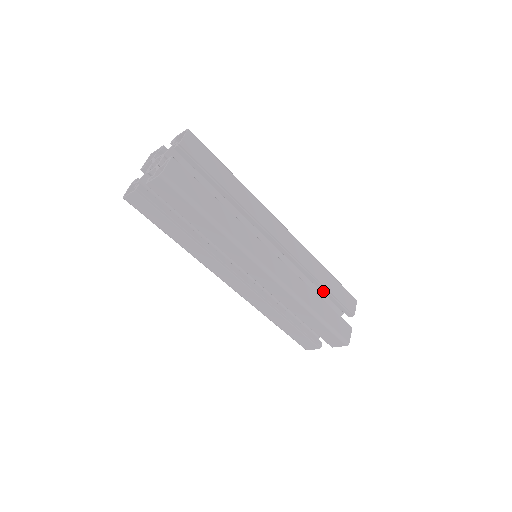
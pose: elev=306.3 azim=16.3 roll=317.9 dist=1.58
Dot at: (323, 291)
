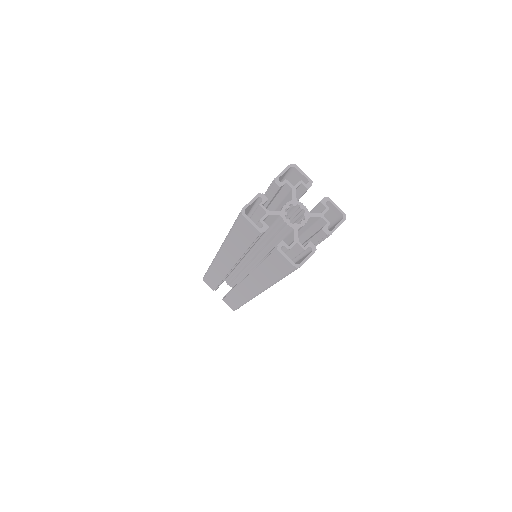
Dot at: occluded
